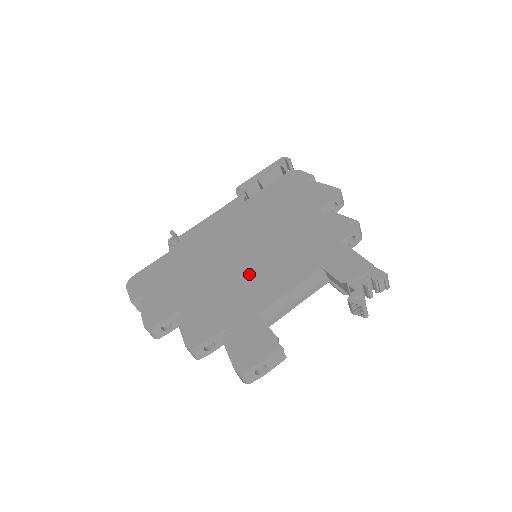
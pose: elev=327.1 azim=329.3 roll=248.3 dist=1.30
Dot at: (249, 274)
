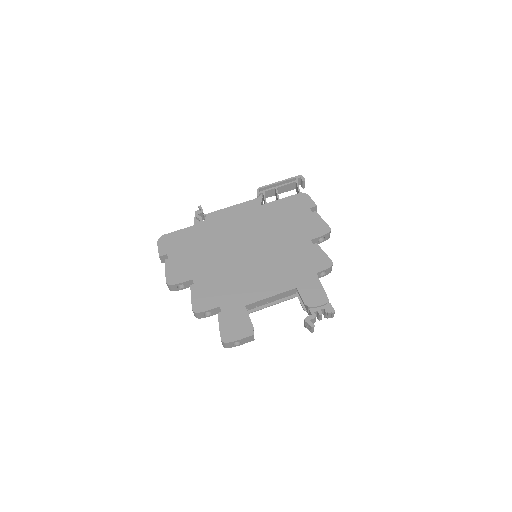
Dot at: (248, 272)
